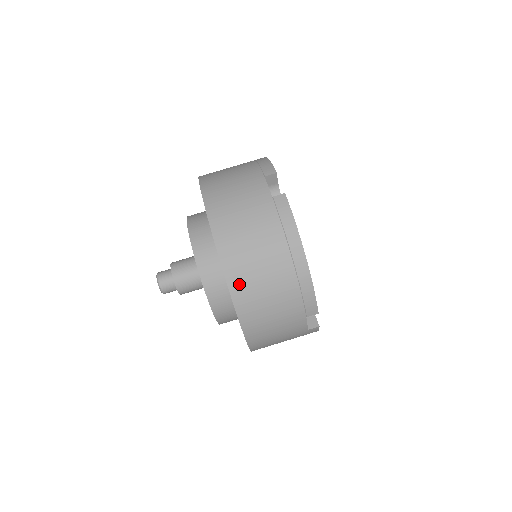
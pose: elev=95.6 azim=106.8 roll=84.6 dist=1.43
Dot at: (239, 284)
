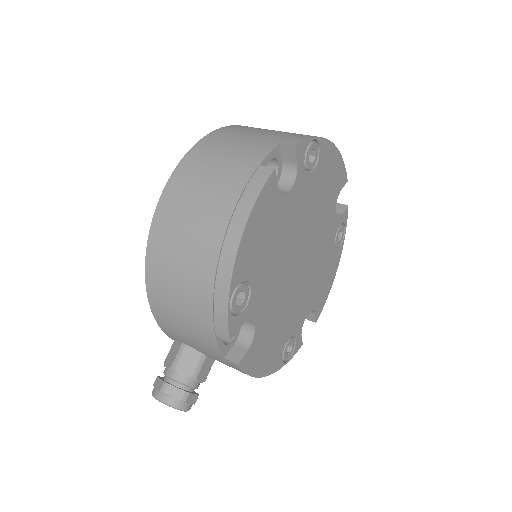
Dot at: occluded
